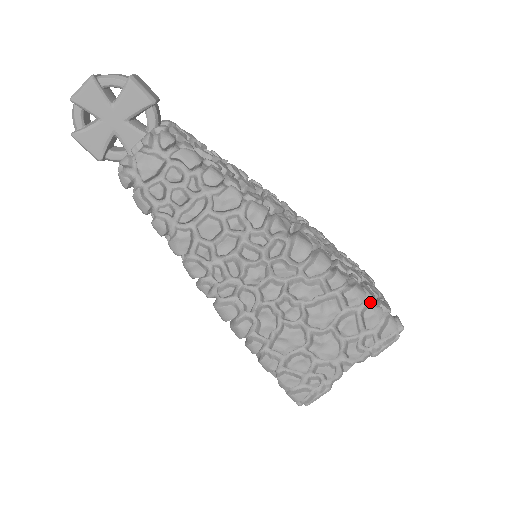
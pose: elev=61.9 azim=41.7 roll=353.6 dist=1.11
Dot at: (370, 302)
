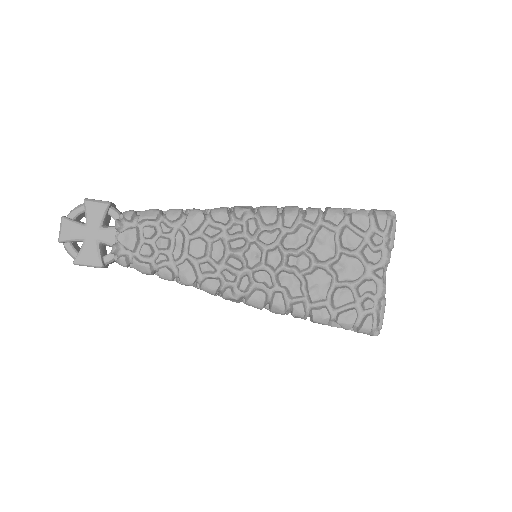
Dot at: occluded
